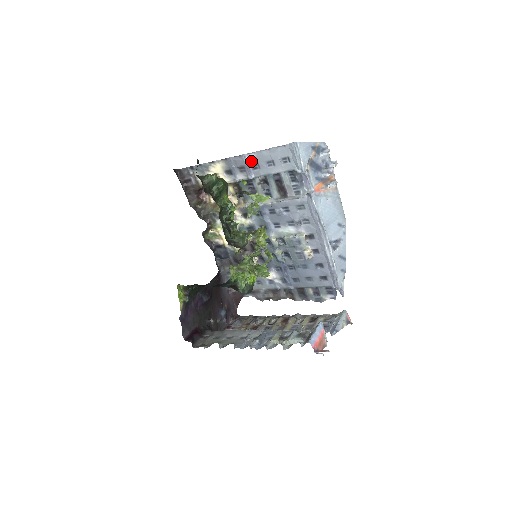
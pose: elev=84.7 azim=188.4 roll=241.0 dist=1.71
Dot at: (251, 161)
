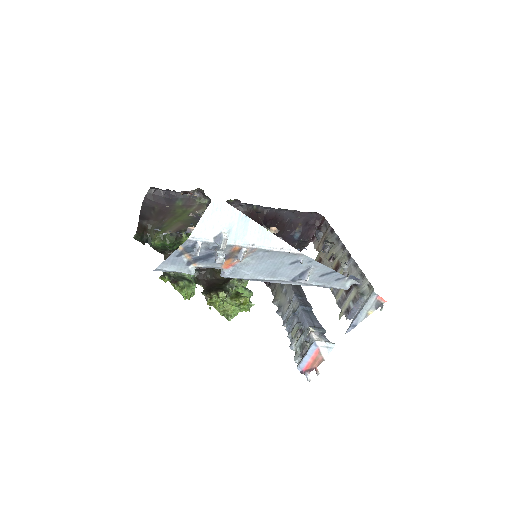
Dot at: (164, 233)
